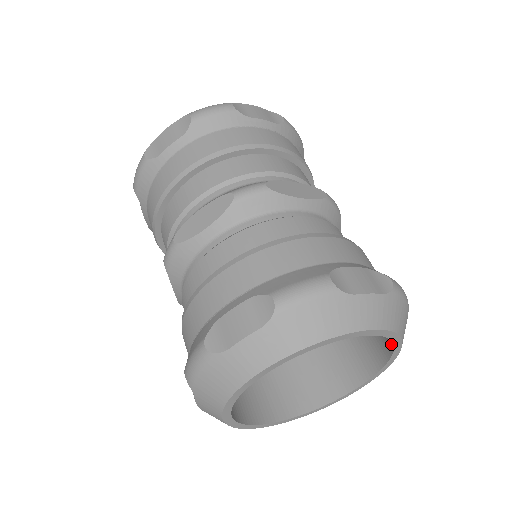
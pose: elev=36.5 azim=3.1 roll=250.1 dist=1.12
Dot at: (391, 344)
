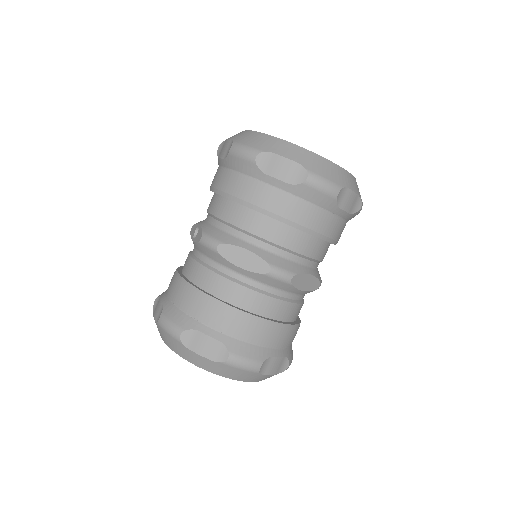
Dot at: occluded
